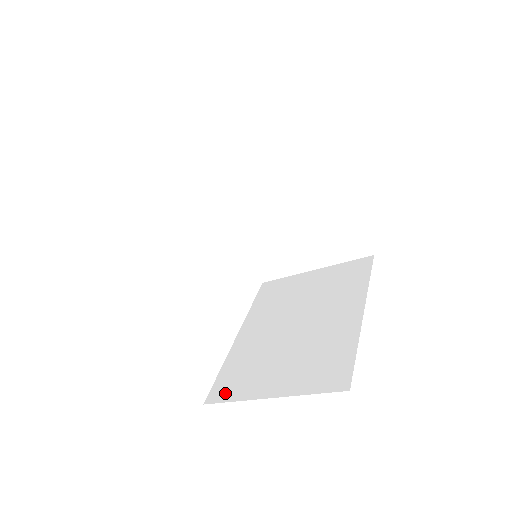
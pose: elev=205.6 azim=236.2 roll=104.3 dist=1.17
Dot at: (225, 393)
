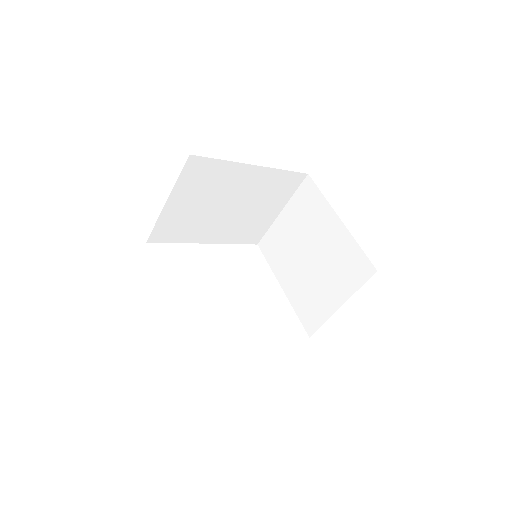
Dot at: occluded
